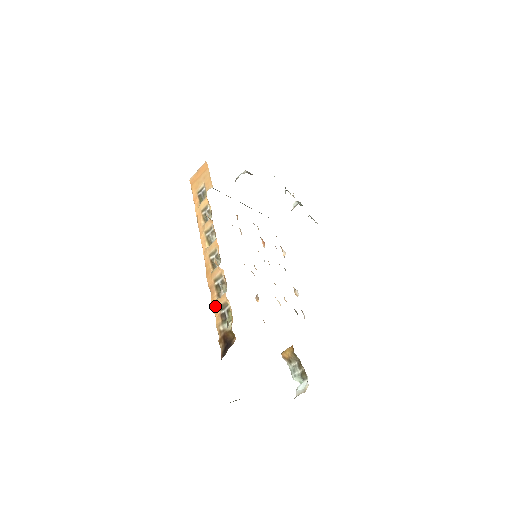
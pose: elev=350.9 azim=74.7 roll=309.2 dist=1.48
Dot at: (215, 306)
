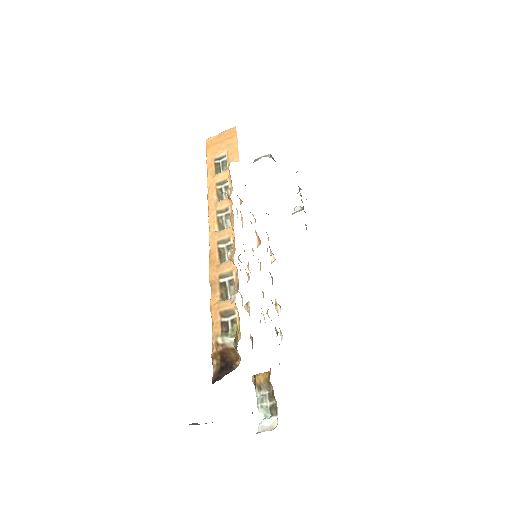
Dot at: (215, 309)
